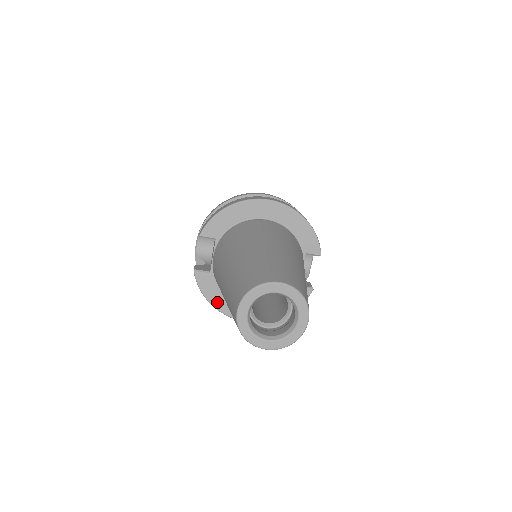
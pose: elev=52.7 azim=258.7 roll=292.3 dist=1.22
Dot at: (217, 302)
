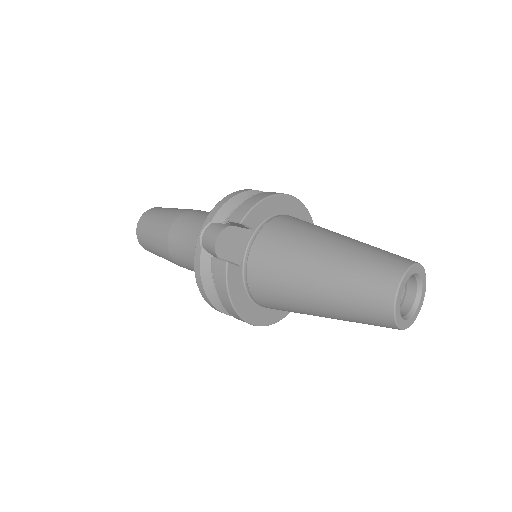
Dot at: (237, 301)
